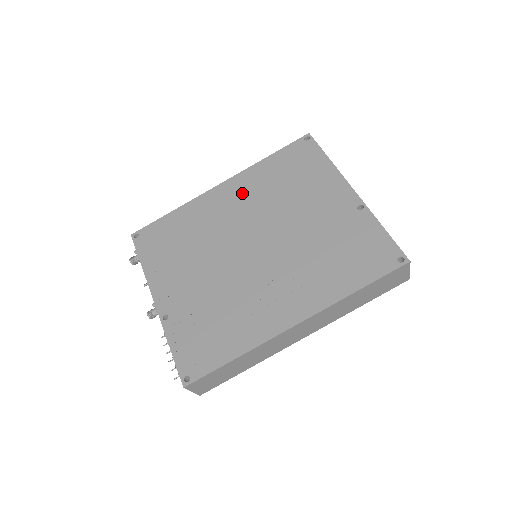
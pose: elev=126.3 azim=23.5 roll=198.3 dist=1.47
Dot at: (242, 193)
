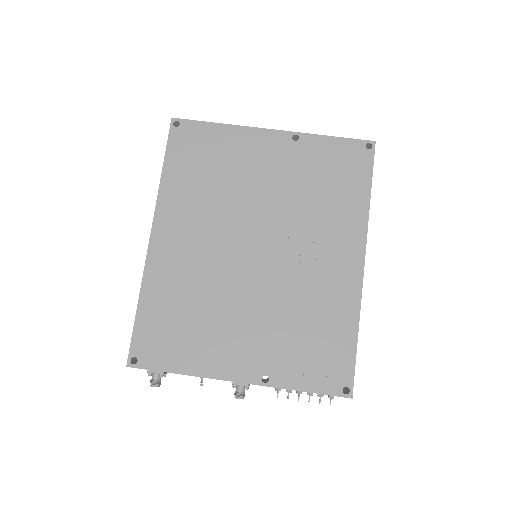
Dot at: (184, 221)
